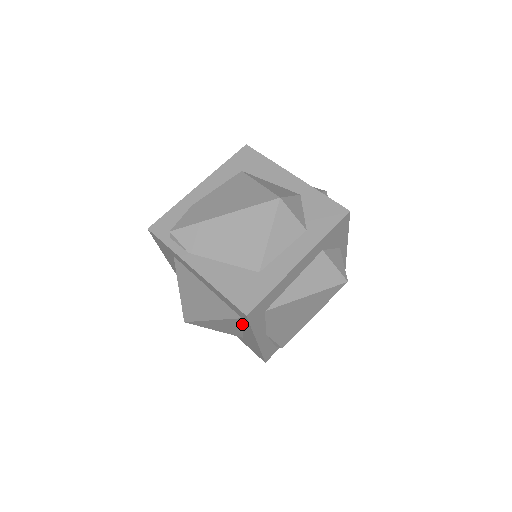
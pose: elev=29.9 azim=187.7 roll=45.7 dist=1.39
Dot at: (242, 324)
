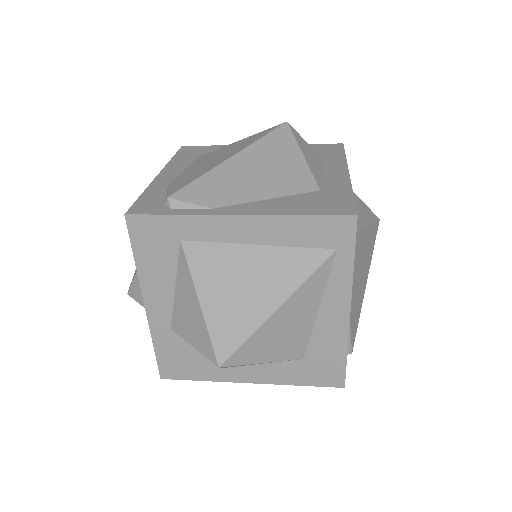
Dot at: (326, 282)
